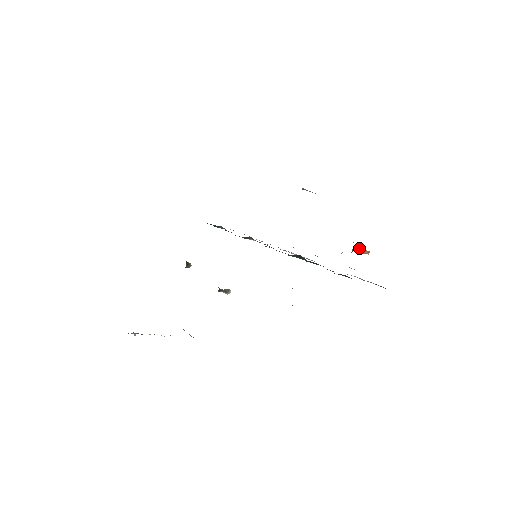
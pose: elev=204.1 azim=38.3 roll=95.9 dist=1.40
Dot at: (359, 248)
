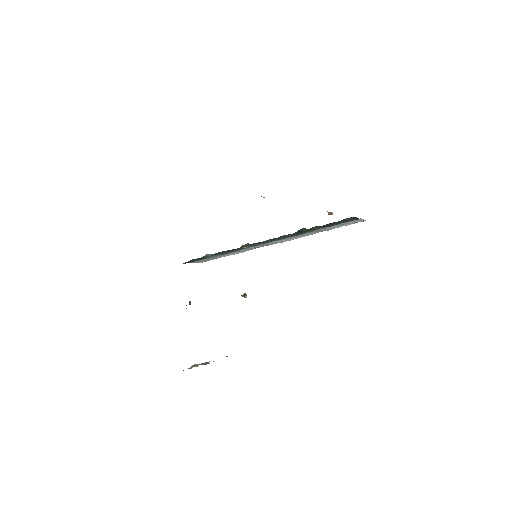
Dot at: occluded
